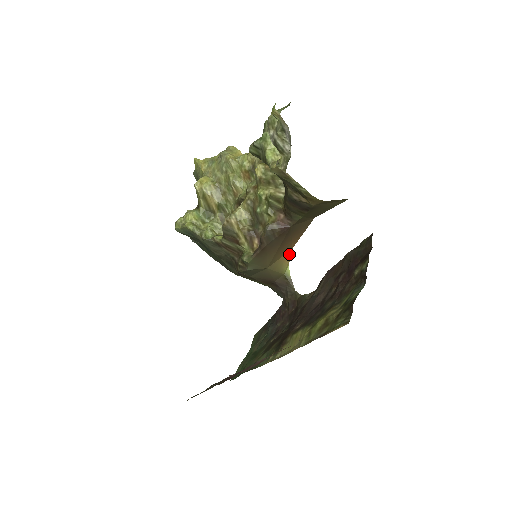
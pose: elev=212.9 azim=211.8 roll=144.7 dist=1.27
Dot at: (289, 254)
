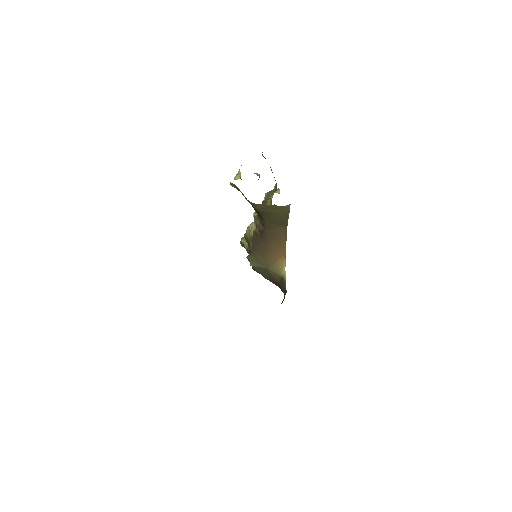
Dot at: (283, 259)
